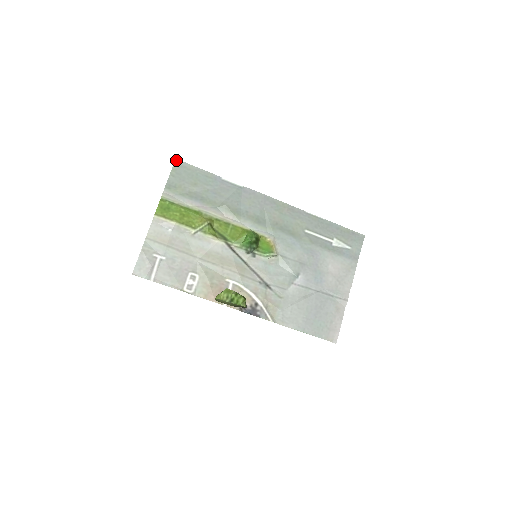
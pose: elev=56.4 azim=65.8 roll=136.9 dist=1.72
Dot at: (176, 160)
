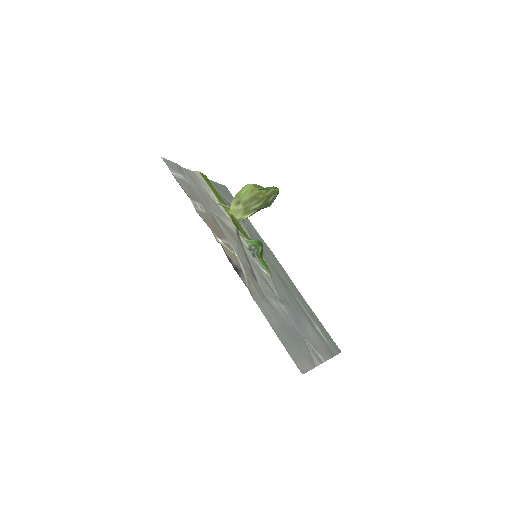
Dot at: occluded
